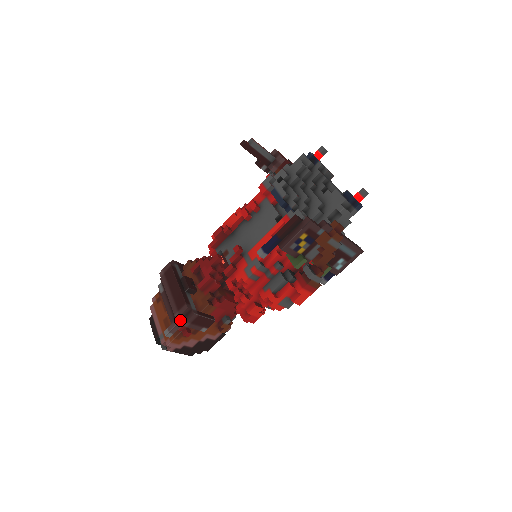
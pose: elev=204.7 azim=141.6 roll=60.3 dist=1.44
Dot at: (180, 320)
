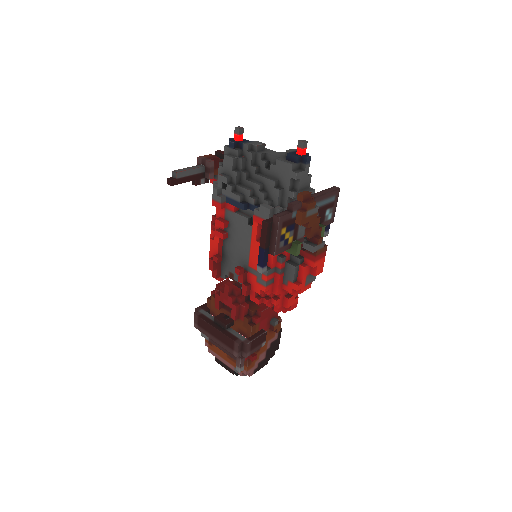
Dot at: (240, 355)
